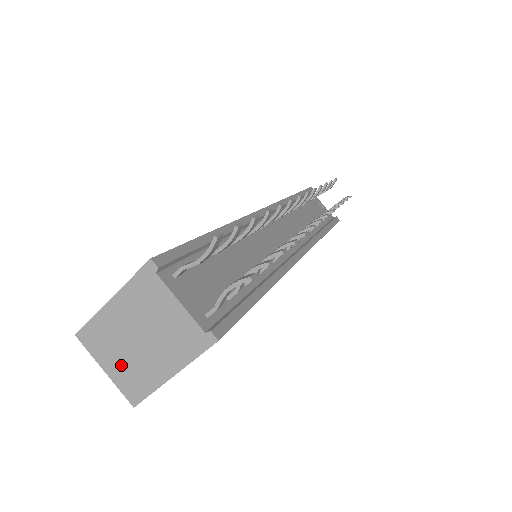
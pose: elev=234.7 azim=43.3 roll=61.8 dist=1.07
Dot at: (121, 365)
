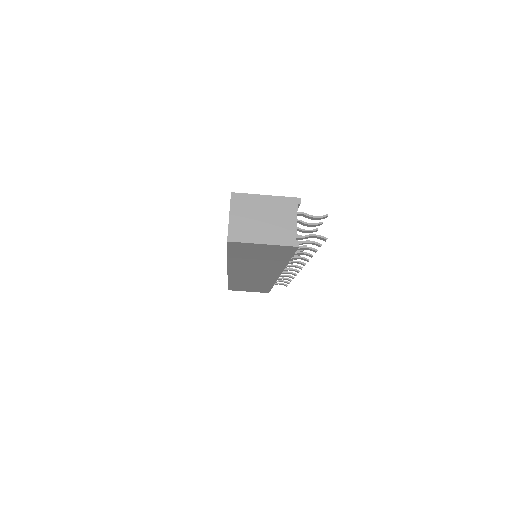
Dot at: (242, 221)
